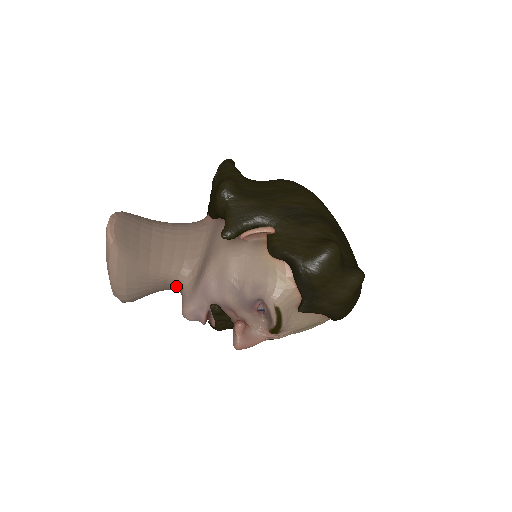
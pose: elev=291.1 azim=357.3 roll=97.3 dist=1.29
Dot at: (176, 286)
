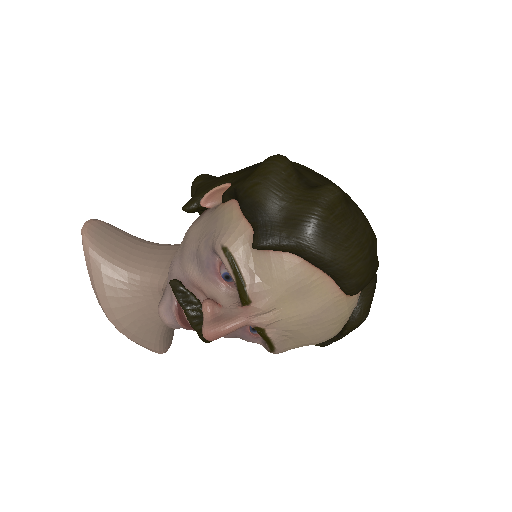
Dot at: (162, 295)
